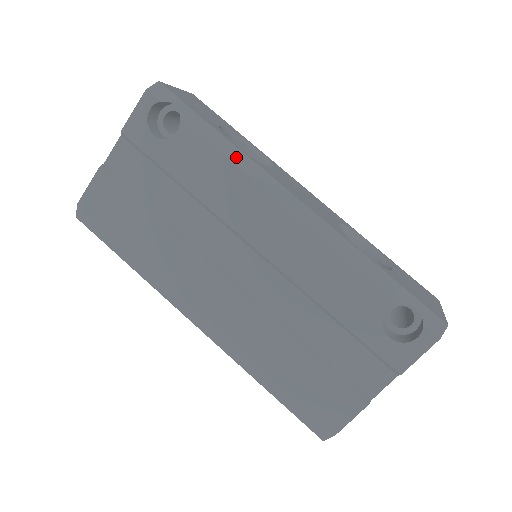
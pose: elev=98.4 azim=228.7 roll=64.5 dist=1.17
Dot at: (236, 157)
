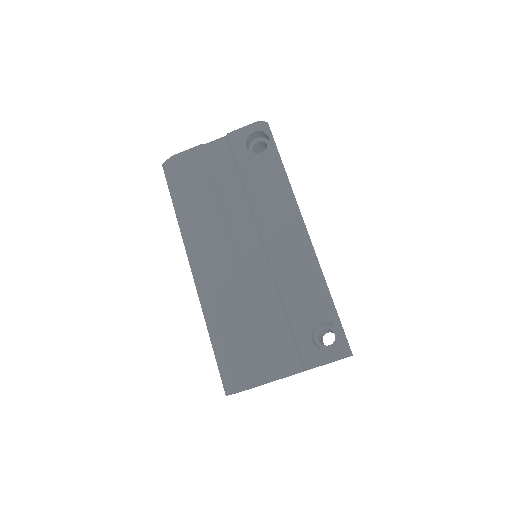
Dot at: (286, 185)
